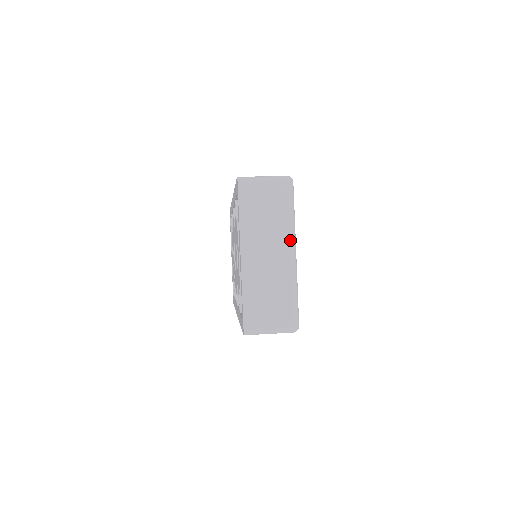
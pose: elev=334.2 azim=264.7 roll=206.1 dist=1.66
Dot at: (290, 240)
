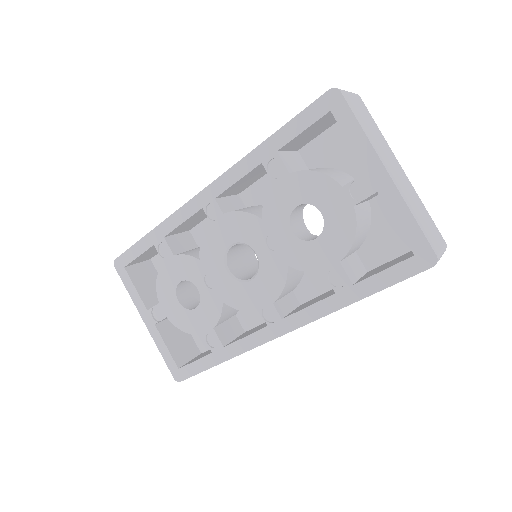
Dot at: (394, 155)
